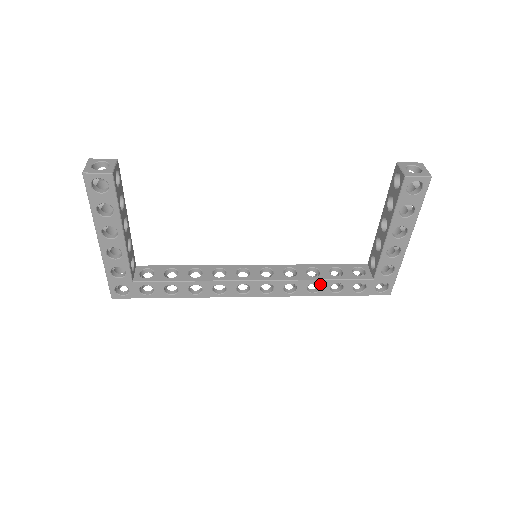
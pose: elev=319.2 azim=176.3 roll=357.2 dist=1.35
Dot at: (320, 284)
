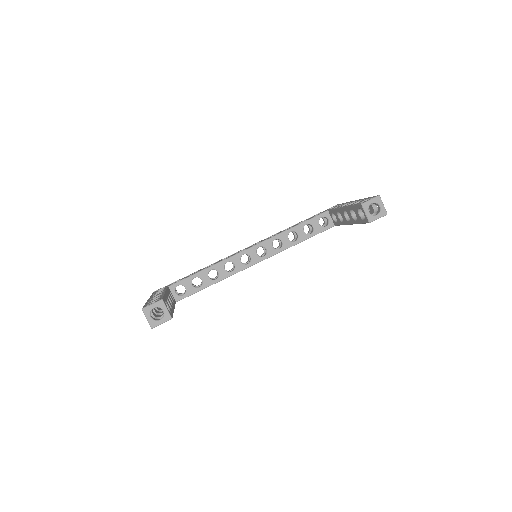
Dot at: (299, 242)
